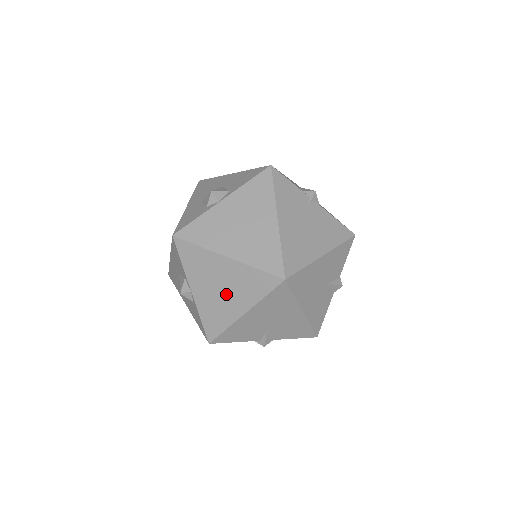
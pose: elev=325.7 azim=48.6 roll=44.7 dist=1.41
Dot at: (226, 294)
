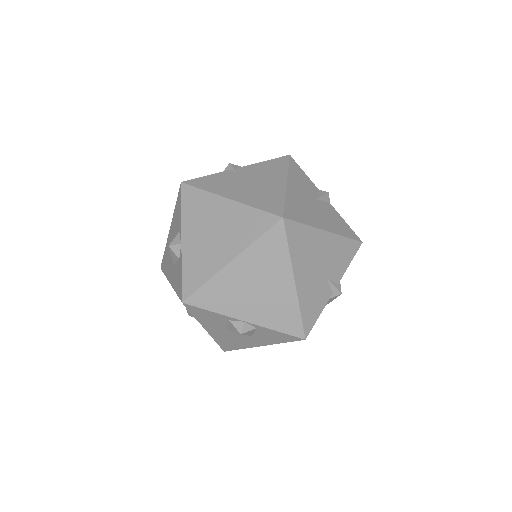
Dot at: (266, 287)
